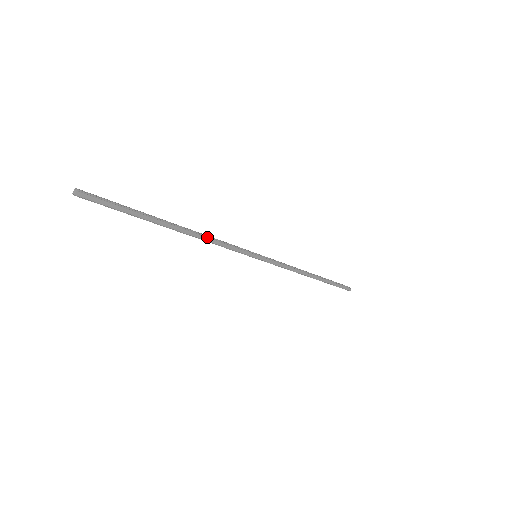
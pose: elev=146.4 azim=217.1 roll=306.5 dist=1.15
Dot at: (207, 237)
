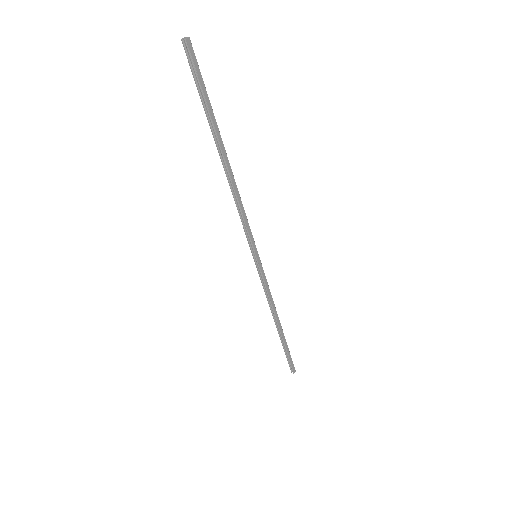
Dot at: occluded
